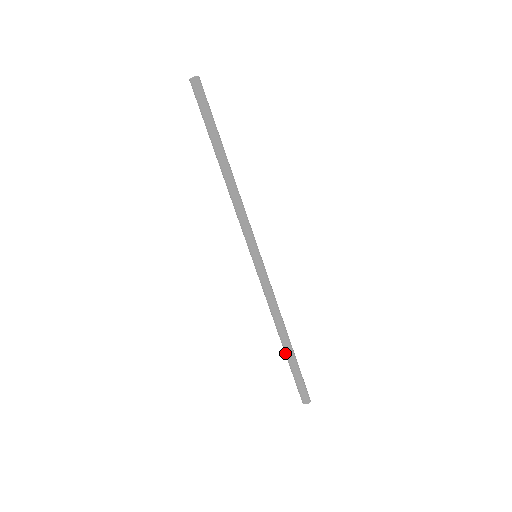
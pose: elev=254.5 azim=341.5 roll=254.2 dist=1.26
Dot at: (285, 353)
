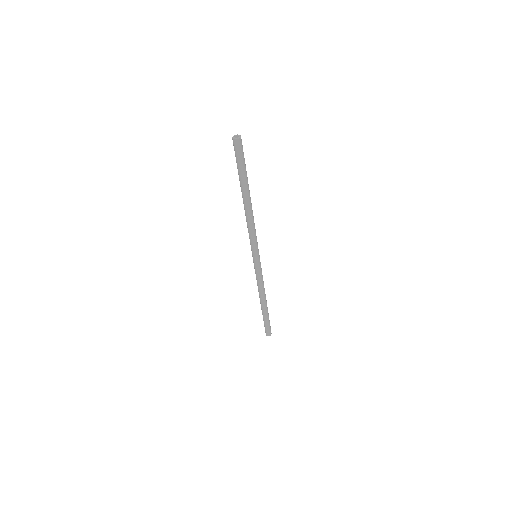
Dot at: (261, 308)
